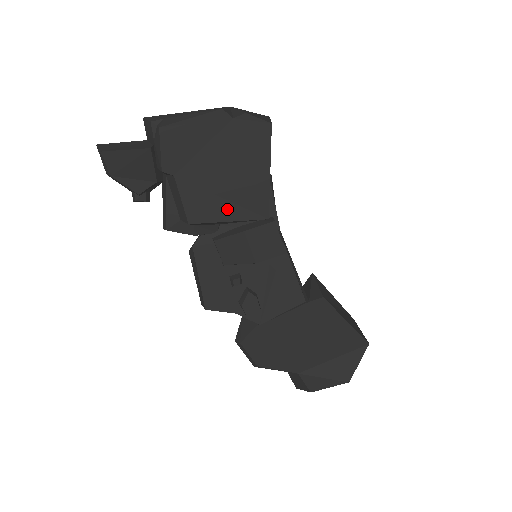
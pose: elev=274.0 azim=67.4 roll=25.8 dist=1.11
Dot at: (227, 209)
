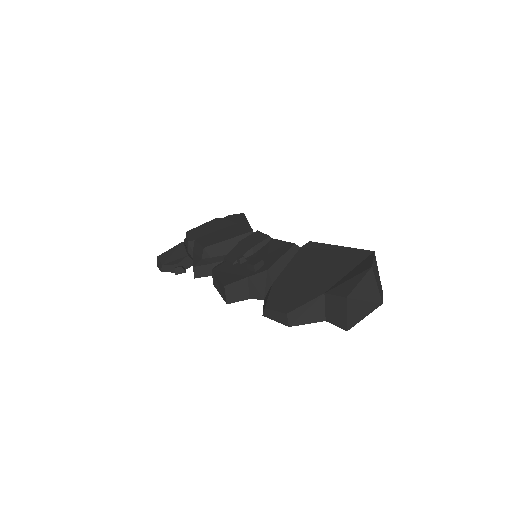
Dot at: (226, 237)
